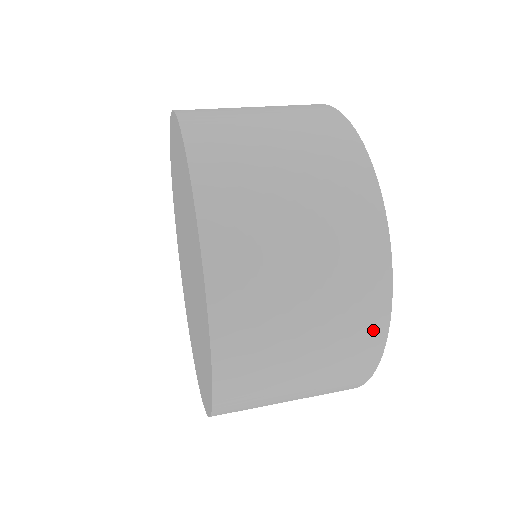
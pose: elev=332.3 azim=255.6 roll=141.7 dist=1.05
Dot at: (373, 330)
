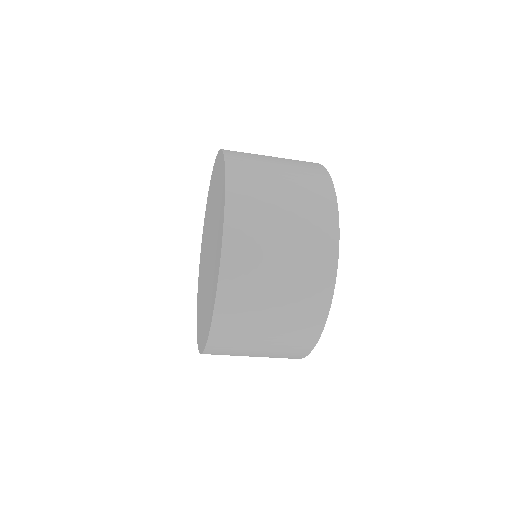
Dot at: (323, 291)
